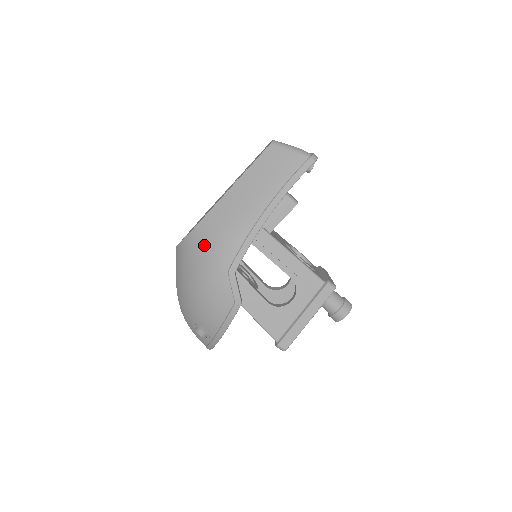
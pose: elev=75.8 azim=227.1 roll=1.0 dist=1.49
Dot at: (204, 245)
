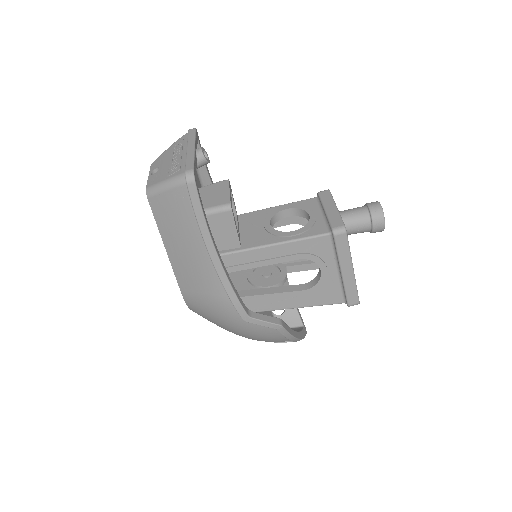
Dot at: (206, 313)
